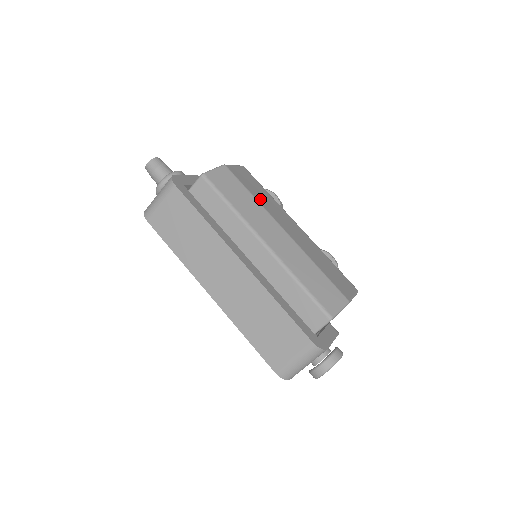
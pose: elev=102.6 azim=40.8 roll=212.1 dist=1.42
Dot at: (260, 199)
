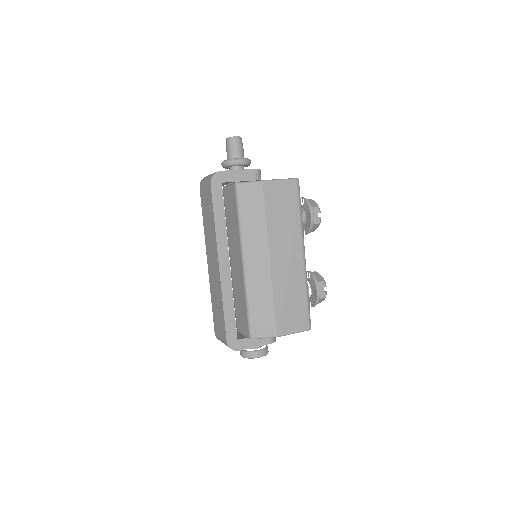
Dot at: (273, 223)
